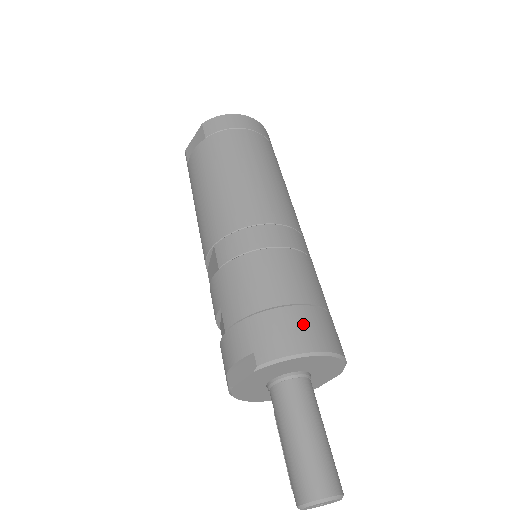
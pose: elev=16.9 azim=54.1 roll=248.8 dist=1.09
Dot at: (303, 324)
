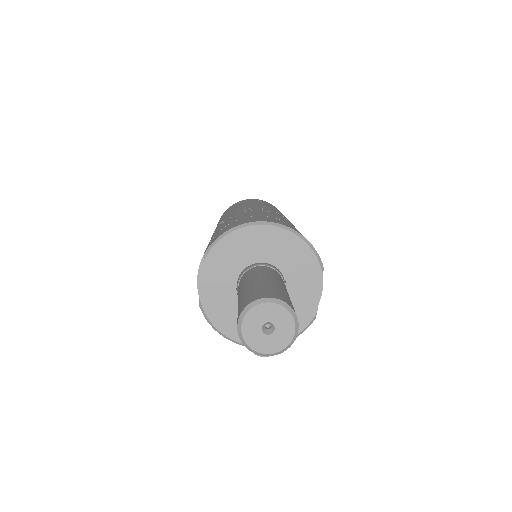
Dot at: (250, 219)
